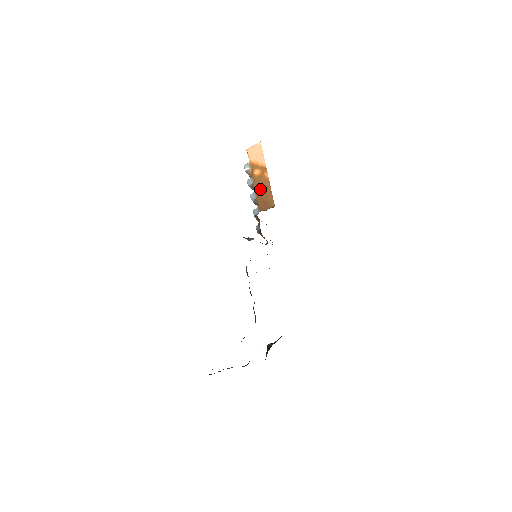
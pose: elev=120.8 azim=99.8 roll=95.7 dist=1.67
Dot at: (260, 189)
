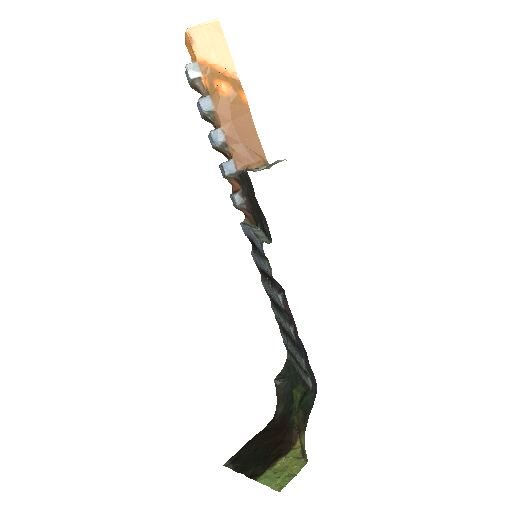
Dot at: (233, 124)
